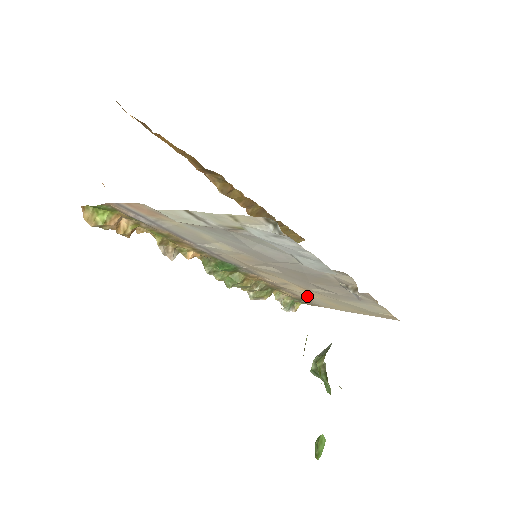
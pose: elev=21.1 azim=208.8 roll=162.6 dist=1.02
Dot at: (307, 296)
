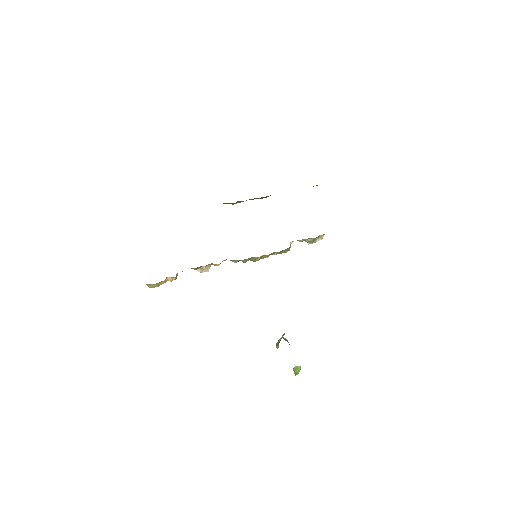
Dot at: occluded
